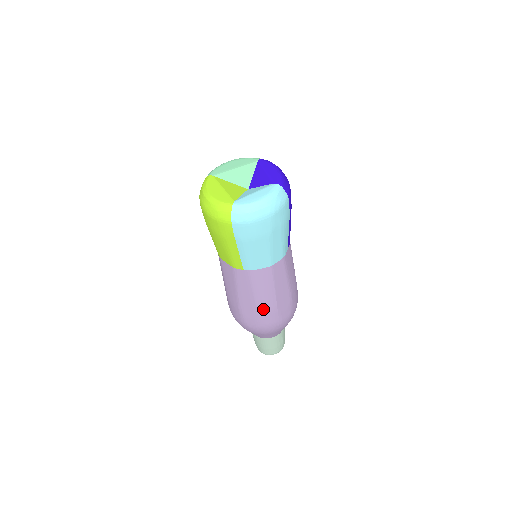
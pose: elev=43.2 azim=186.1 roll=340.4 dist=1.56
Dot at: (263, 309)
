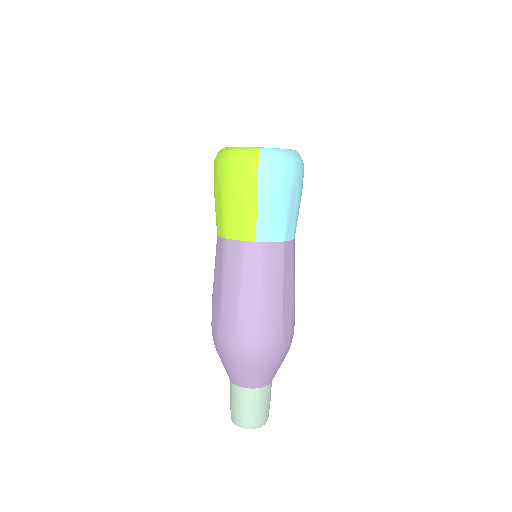
Dot at: (268, 308)
